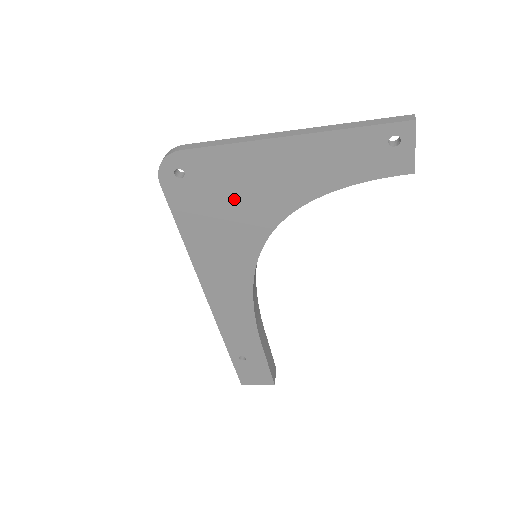
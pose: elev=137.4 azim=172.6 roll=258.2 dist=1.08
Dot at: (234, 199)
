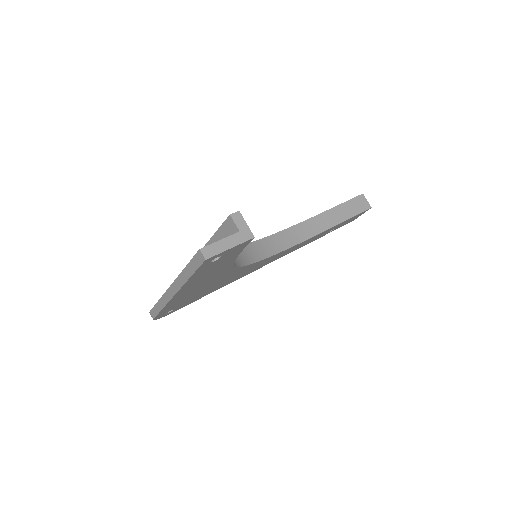
Dot at: (204, 289)
